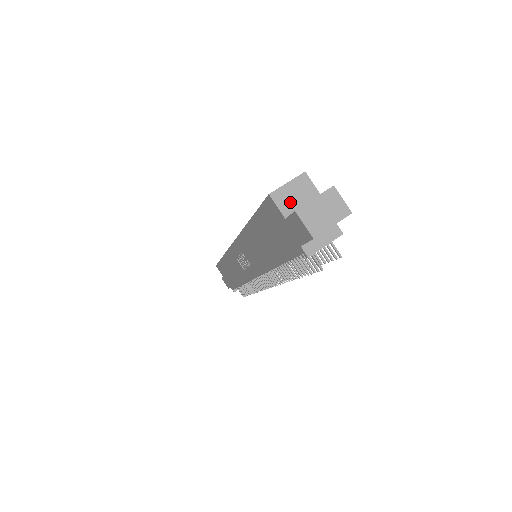
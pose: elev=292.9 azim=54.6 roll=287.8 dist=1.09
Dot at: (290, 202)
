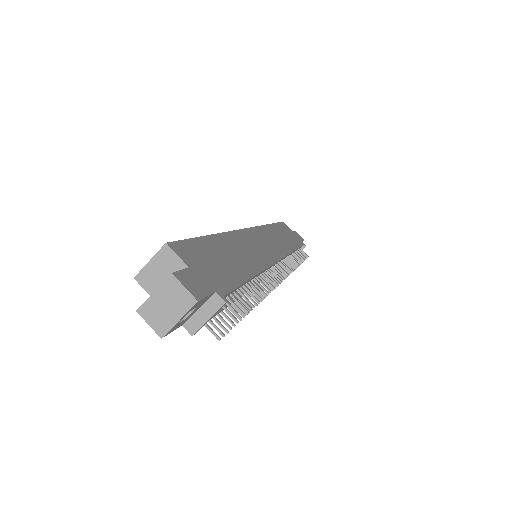
Dot at: (157, 282)
